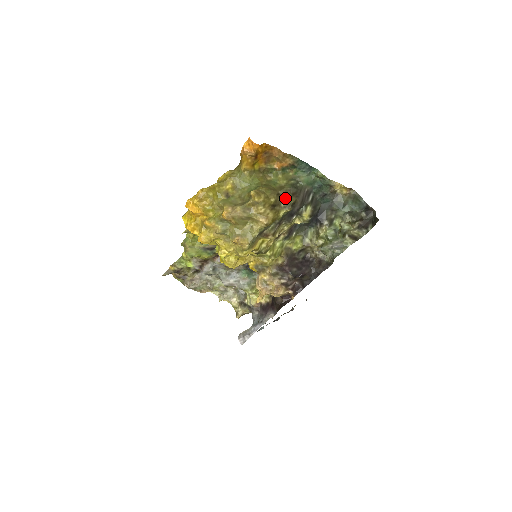
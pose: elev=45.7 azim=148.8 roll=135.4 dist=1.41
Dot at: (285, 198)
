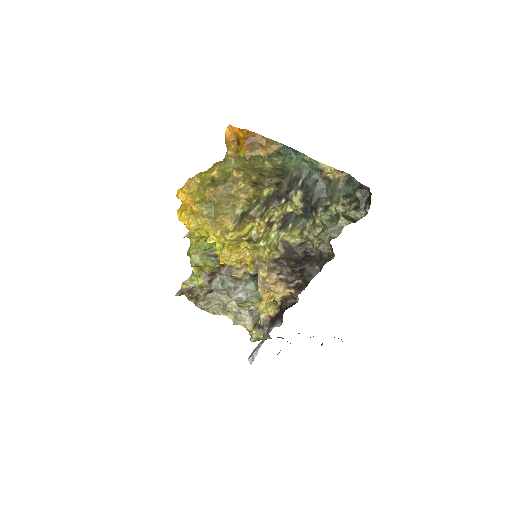
Dot at: (269, 178)
